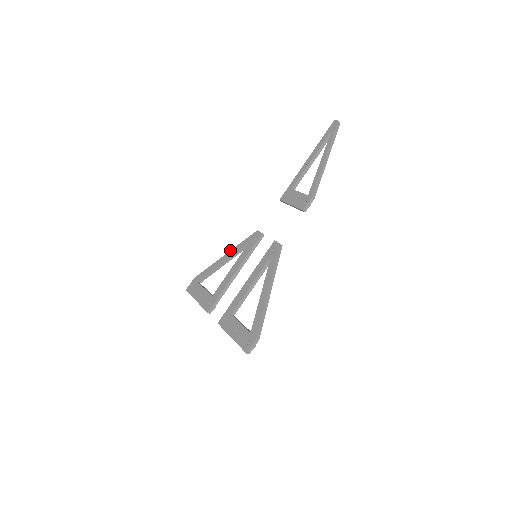
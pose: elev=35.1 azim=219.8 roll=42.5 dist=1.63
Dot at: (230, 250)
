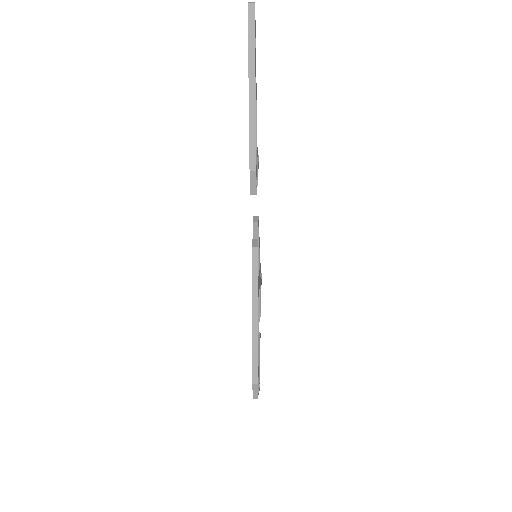
Dot at: occluded
